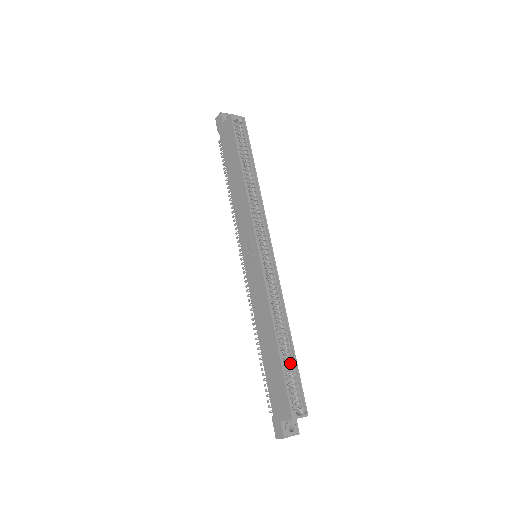
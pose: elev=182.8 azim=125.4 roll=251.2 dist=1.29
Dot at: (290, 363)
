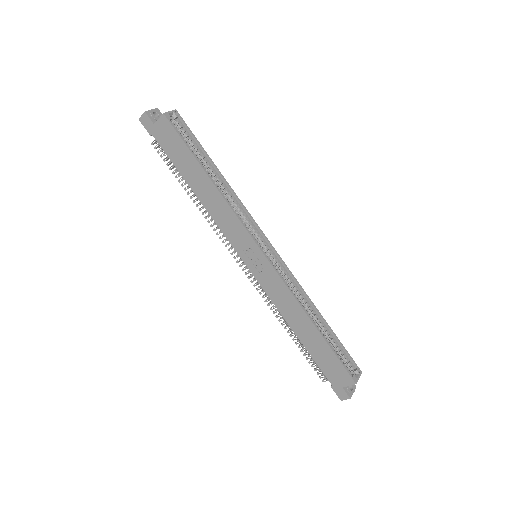
Dot at: (332, 339)
